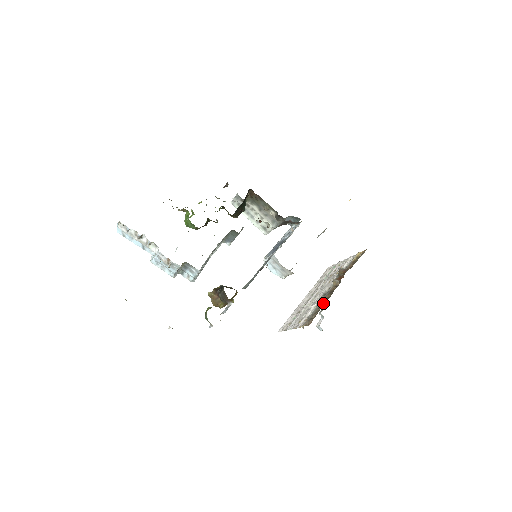
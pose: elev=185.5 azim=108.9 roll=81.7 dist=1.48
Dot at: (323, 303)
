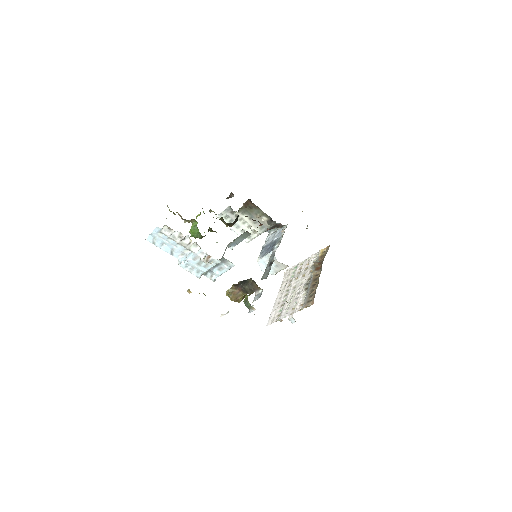
Dot at: (313, 288)
